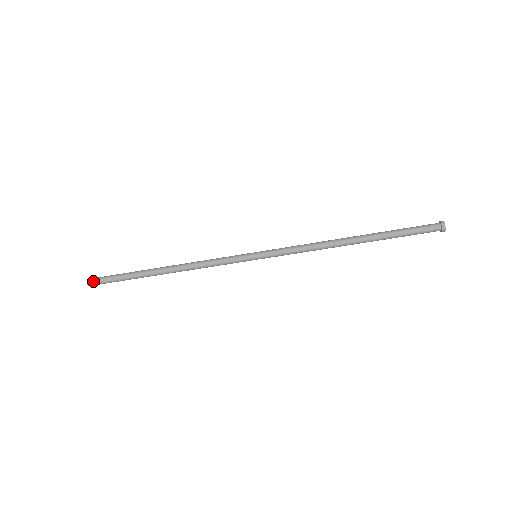
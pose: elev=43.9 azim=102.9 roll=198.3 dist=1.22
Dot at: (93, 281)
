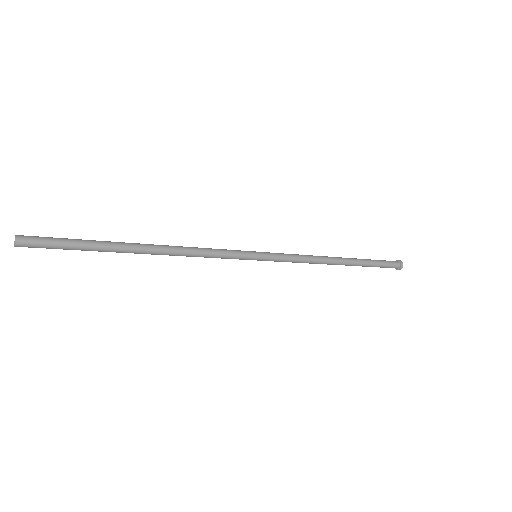
Dot at: (27, 246)
